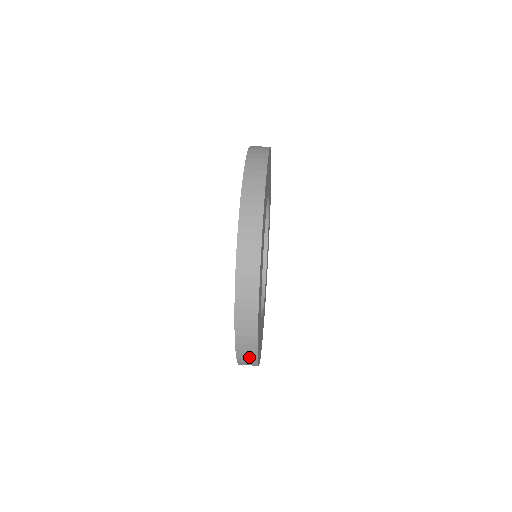
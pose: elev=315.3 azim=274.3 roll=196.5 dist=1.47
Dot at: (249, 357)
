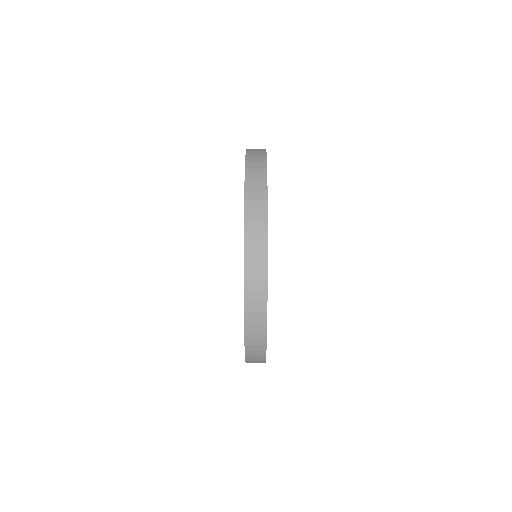
Dot at: occluded
